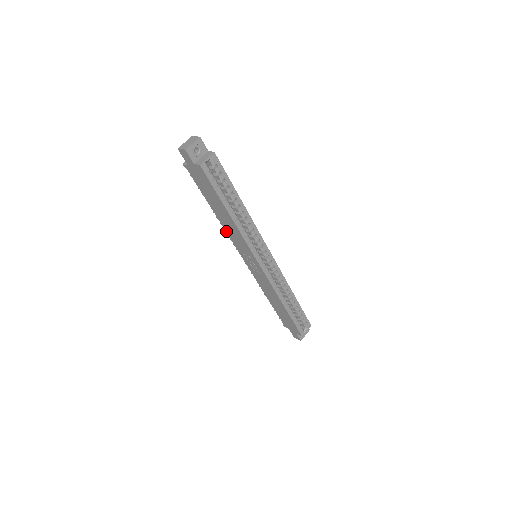
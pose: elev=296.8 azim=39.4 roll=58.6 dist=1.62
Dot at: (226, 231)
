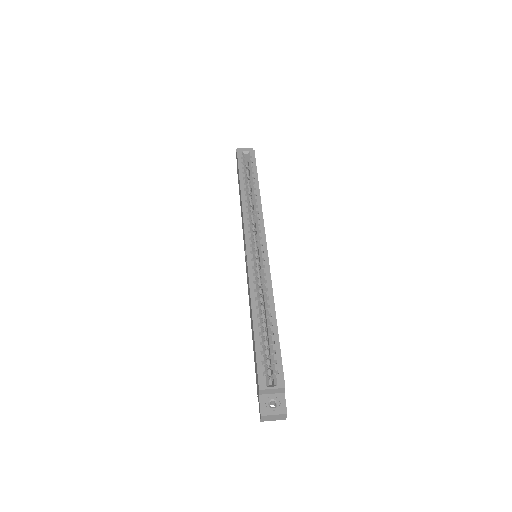
Dot at: occluded
